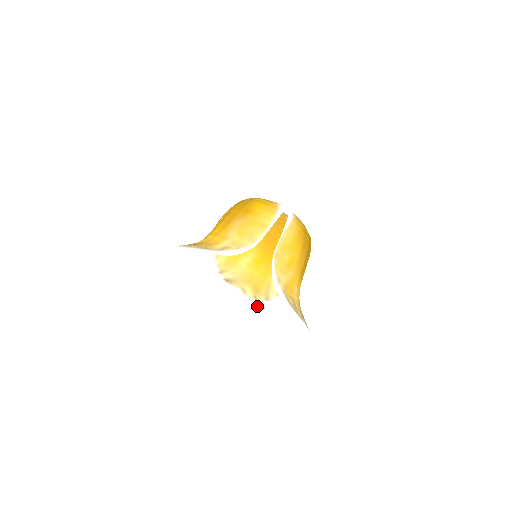
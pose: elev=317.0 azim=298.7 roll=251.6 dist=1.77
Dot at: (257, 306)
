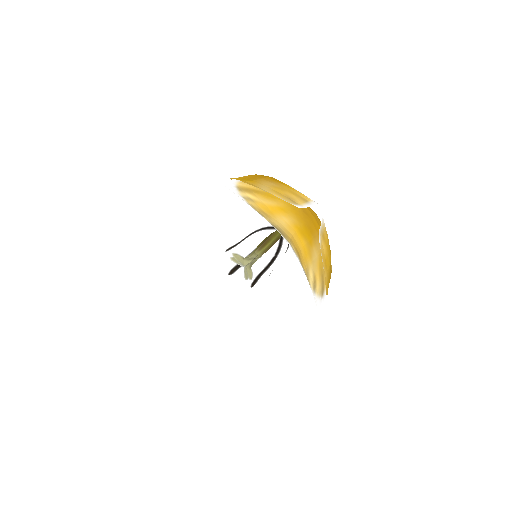
Dot at: occluded
